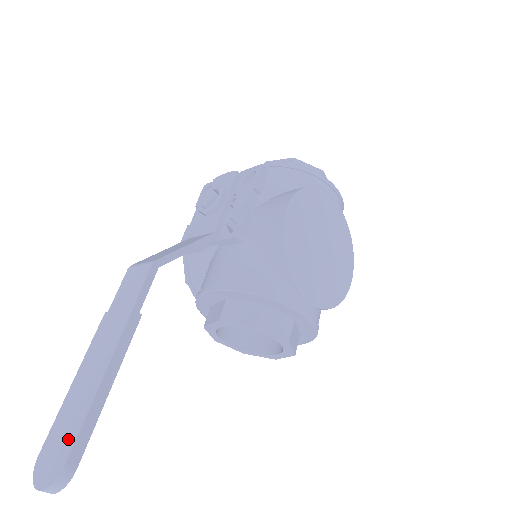
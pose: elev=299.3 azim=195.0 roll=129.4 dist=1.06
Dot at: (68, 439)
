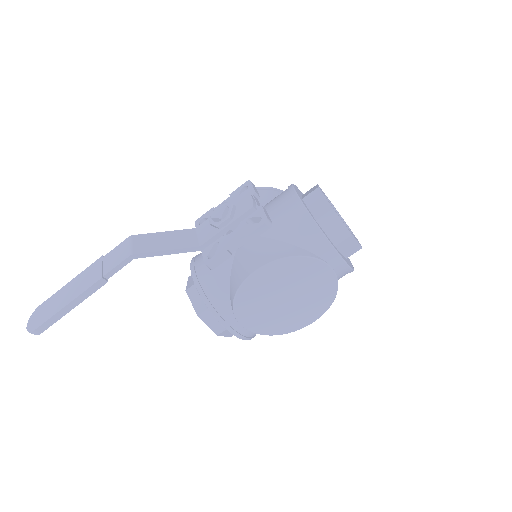
Dot at: (44, 317)
